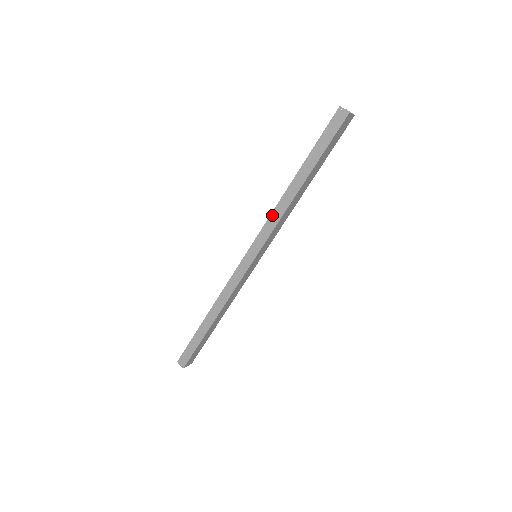
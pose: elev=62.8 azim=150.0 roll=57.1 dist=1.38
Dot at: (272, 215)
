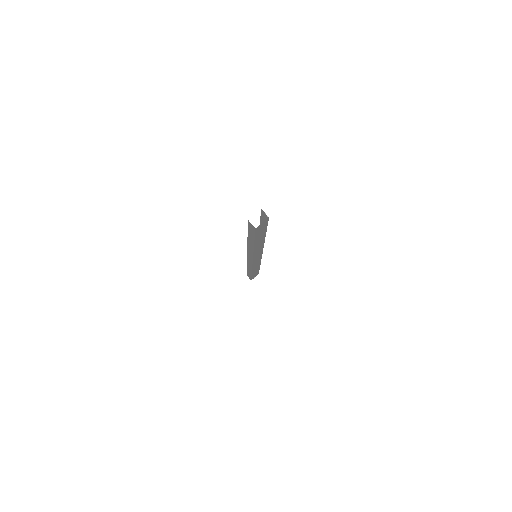
Dot at: (248, 248)
